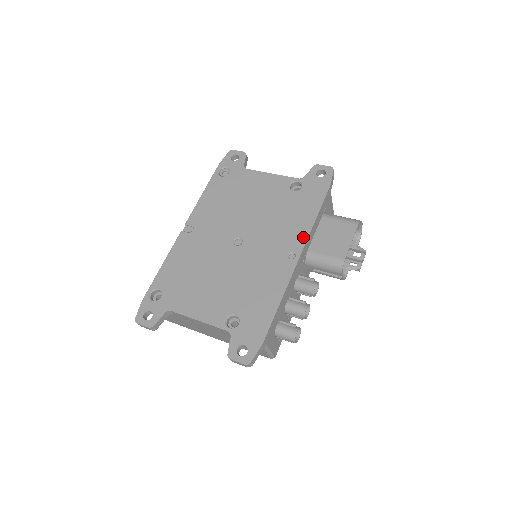
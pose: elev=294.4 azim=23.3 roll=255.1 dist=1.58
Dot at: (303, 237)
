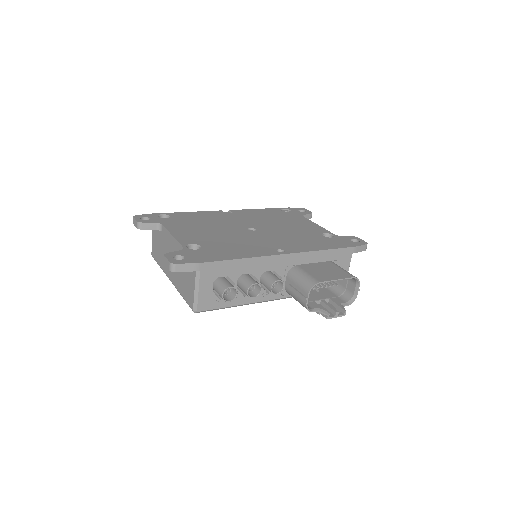
Dot at: (301, 250)
